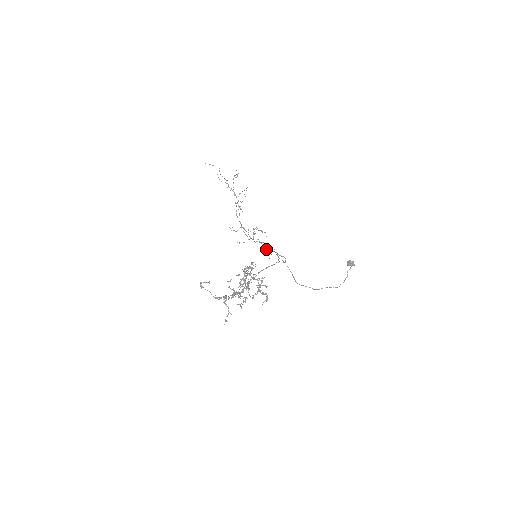
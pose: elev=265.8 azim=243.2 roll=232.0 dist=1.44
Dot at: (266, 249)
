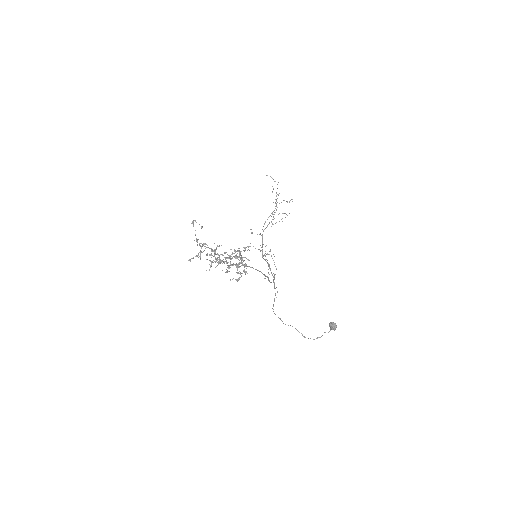
Dot at: (268, 269)
